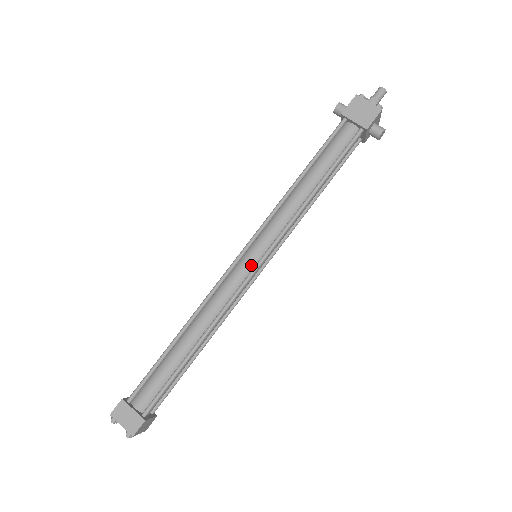
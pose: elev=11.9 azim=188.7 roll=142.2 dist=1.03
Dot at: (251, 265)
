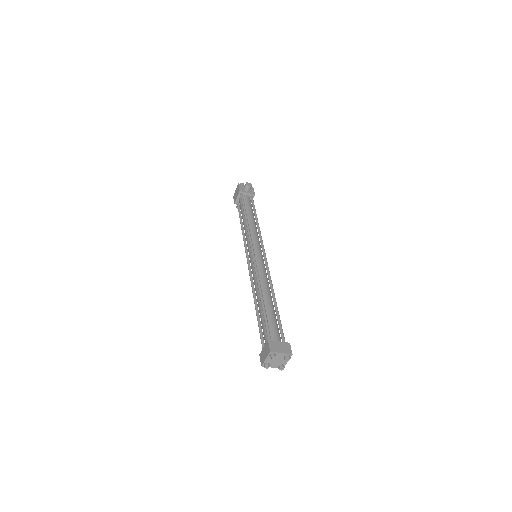
Dot at: occluded
